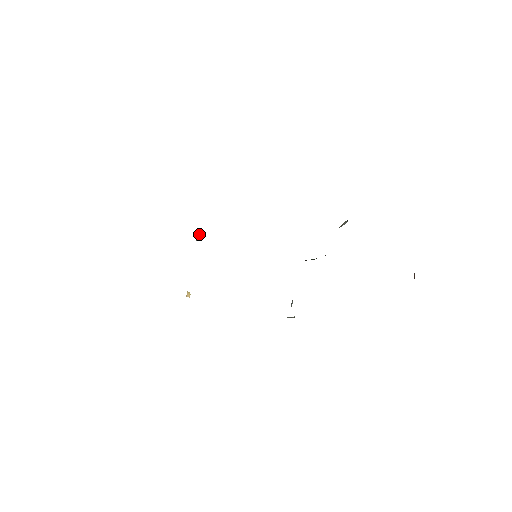
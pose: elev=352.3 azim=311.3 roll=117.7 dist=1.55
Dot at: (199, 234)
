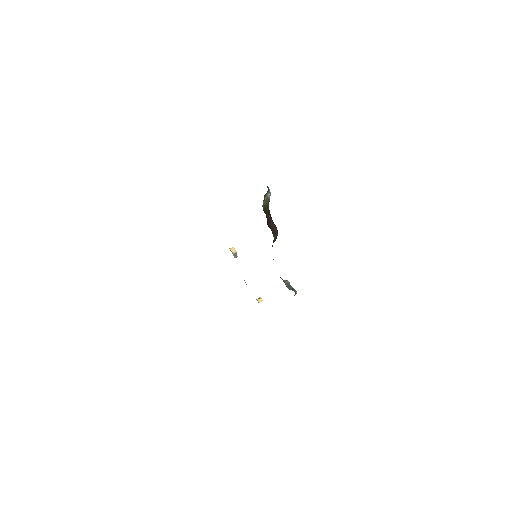
Dot at: (234, 252)
